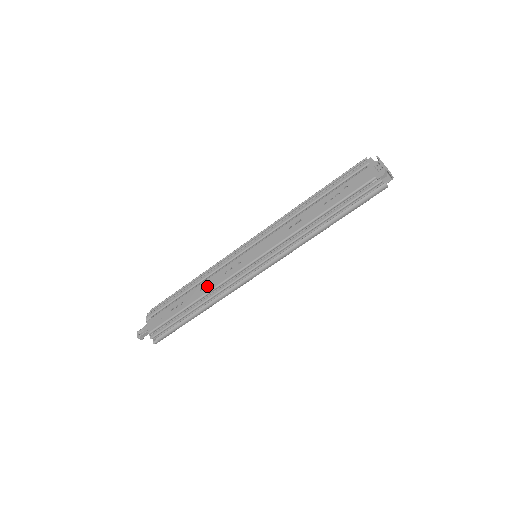
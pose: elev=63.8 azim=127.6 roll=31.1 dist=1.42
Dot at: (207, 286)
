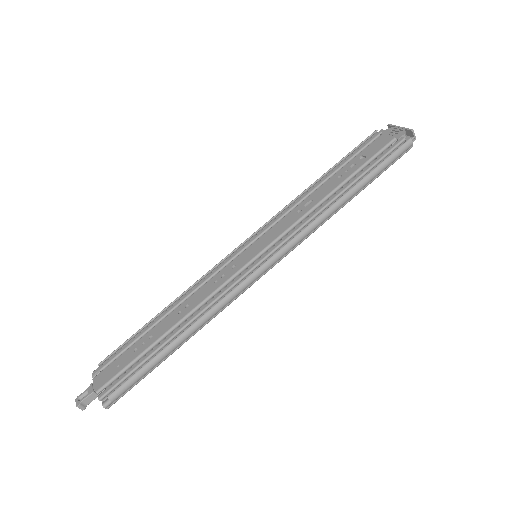
Dot at: (189, 305)
